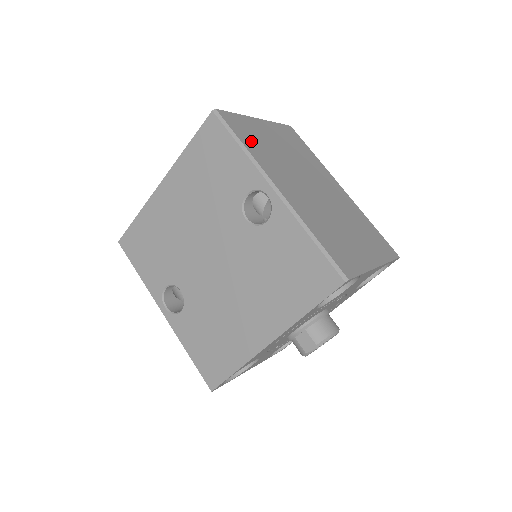
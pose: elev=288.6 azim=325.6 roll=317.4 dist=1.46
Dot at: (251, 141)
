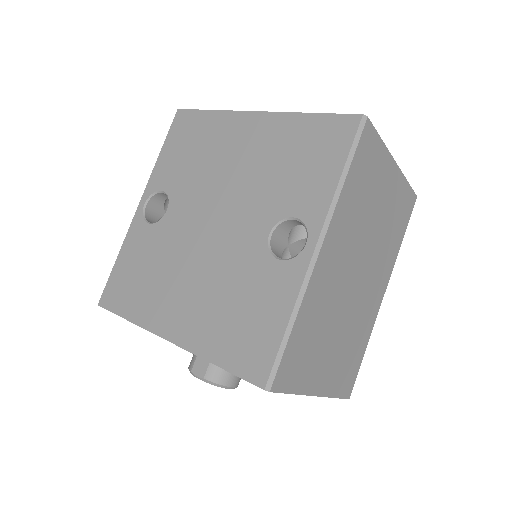
Dot at: (359, 180)
